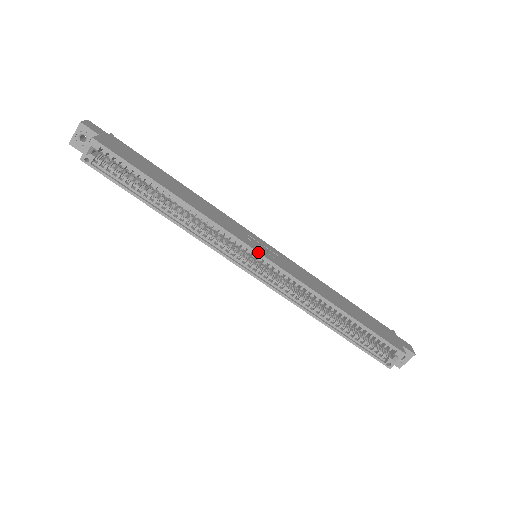
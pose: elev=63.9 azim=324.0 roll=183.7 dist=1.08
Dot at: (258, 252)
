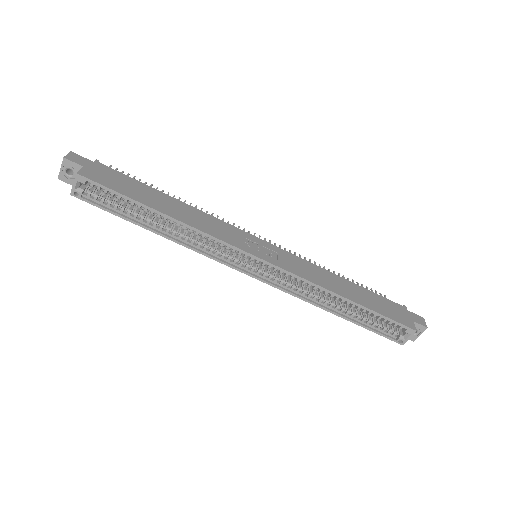
Dot at: (255, 256)
